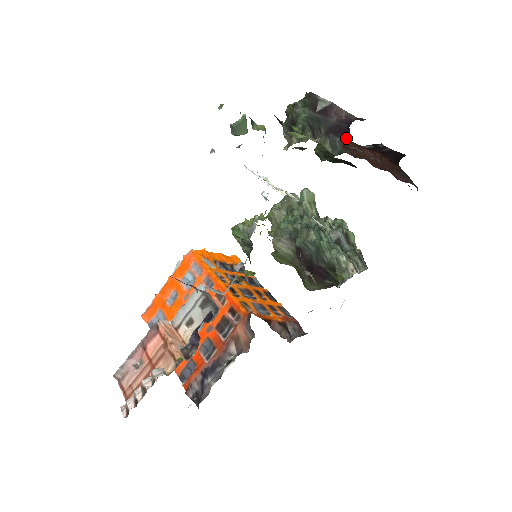
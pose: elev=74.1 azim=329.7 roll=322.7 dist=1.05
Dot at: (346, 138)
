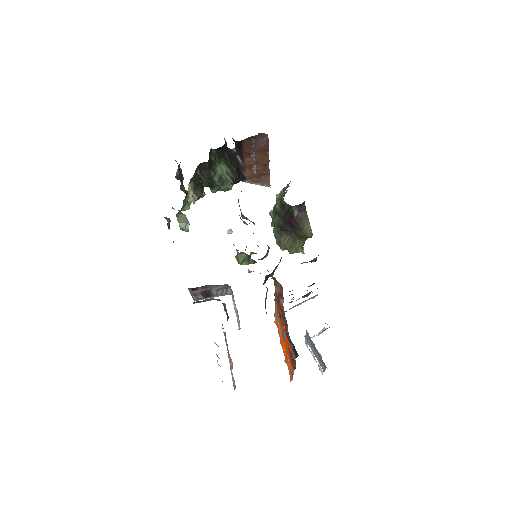
Dot at: (177, 163)
